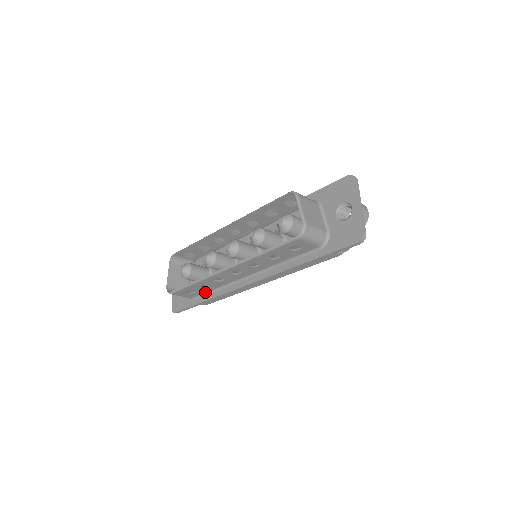
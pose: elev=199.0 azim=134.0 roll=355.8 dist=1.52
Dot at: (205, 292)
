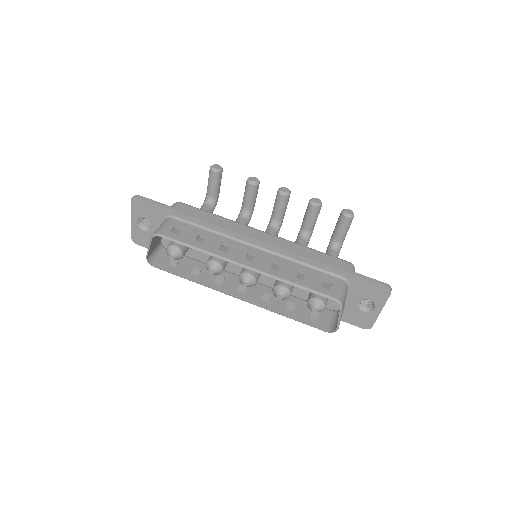
Dot at: (188, 259)
